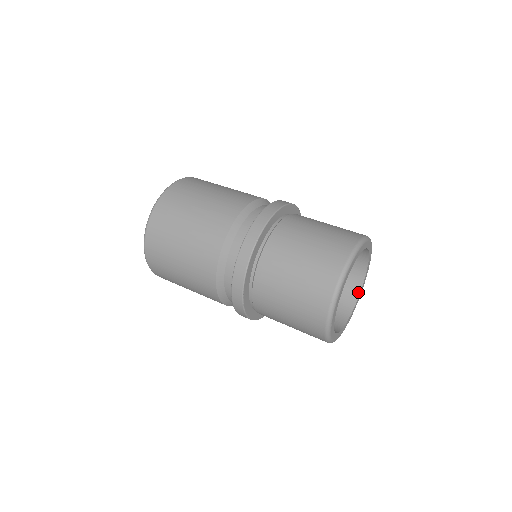
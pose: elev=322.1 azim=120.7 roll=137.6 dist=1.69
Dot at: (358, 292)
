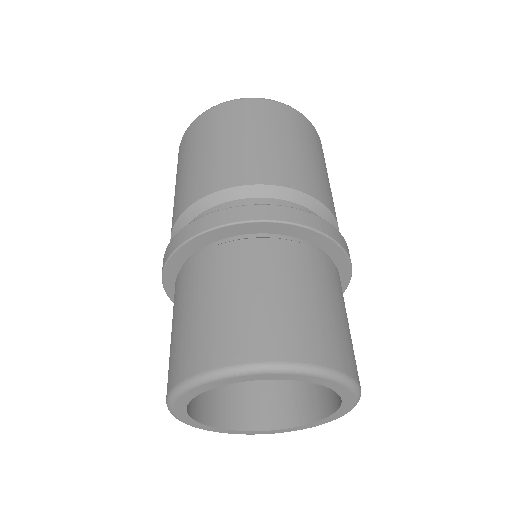
Dot at: (337, 406)
